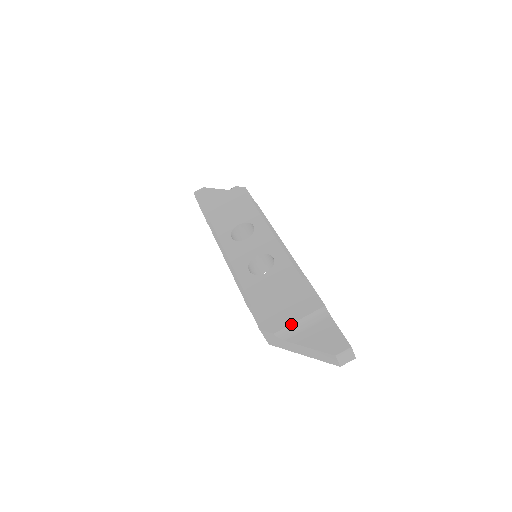
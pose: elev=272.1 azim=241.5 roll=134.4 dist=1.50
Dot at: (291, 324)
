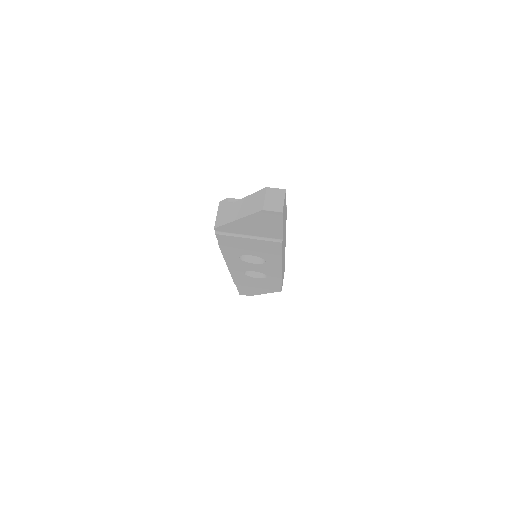
Dot at: occluded
